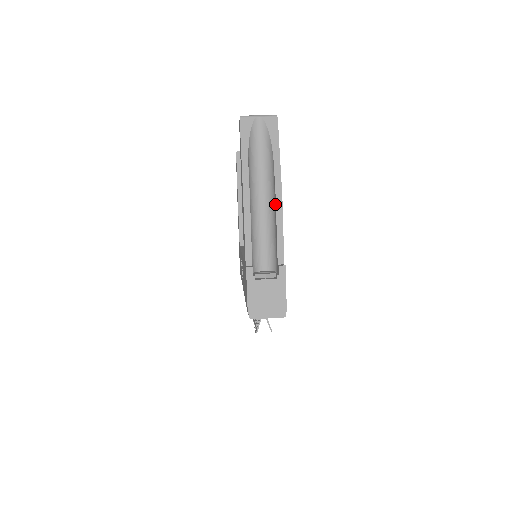
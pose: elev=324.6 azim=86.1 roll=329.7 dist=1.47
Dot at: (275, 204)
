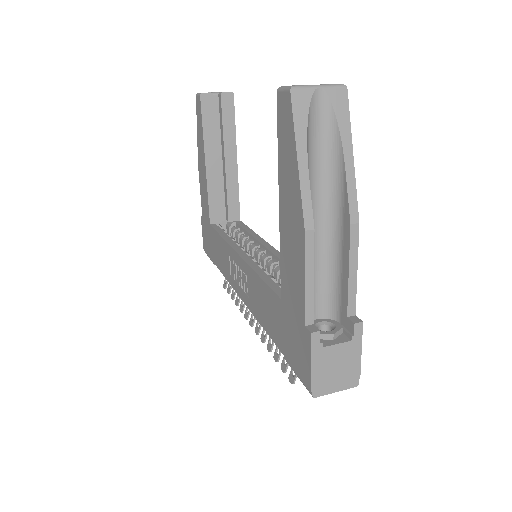
Dot at: (346, 232)
